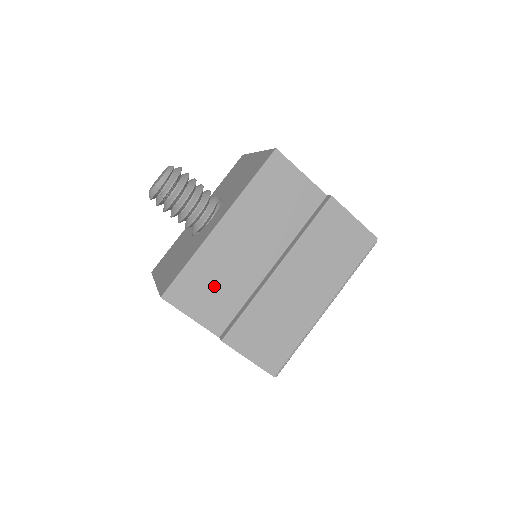
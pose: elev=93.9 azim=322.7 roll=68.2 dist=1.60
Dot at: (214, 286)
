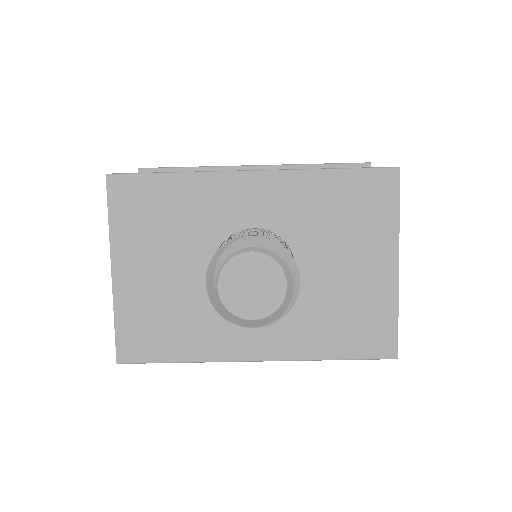
Dot at: occluded
